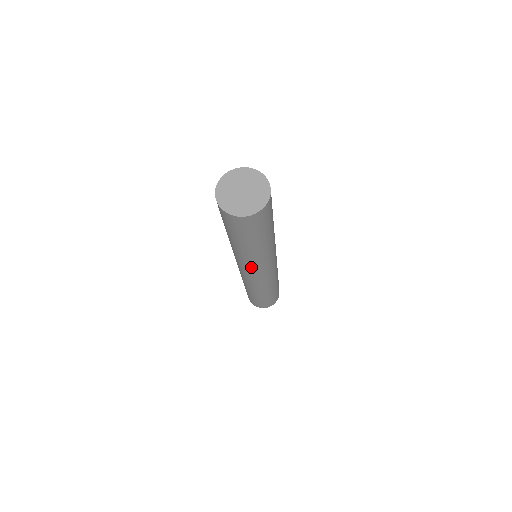
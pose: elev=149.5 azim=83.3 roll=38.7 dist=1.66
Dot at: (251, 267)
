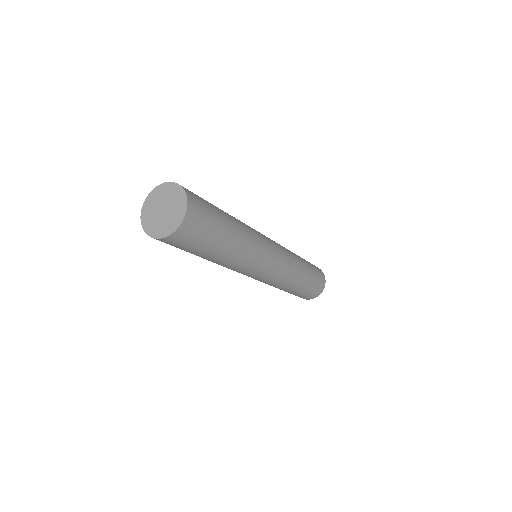
Dot at: (244, 272)
